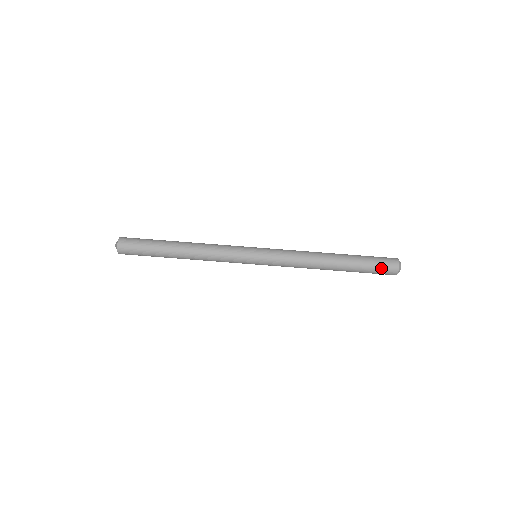
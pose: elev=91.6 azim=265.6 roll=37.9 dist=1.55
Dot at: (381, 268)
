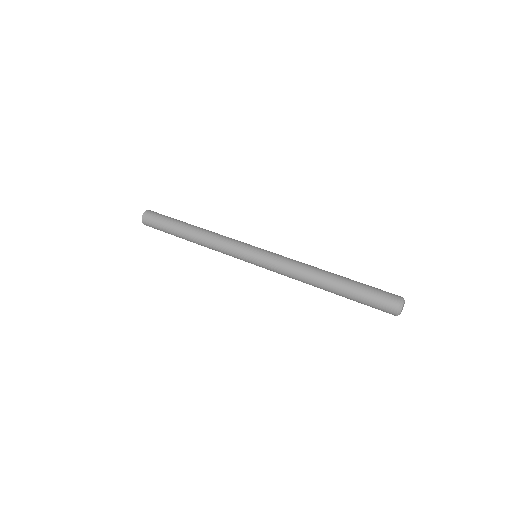
Dot at: (378, 302)
